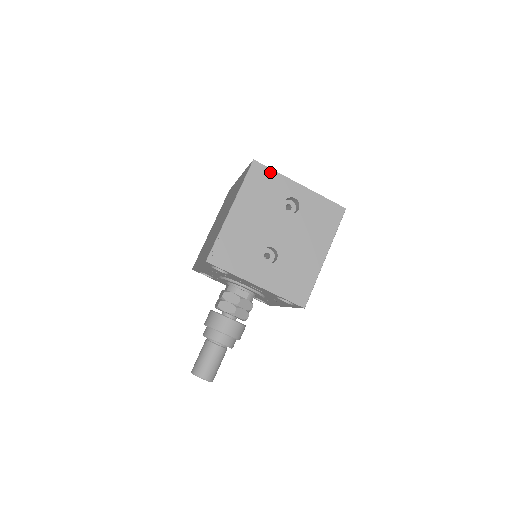
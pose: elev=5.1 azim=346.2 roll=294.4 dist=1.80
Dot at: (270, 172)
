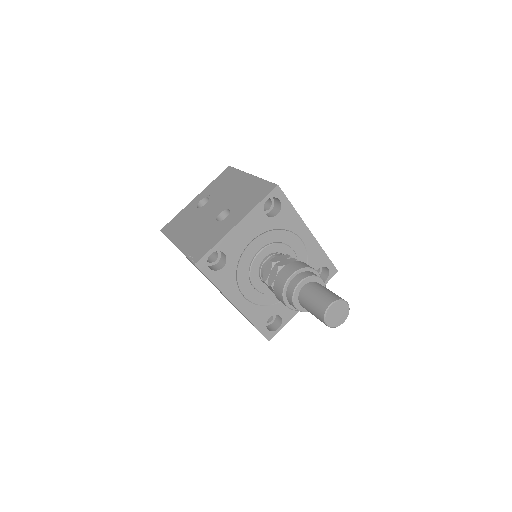
Dot at: (174, 219)
